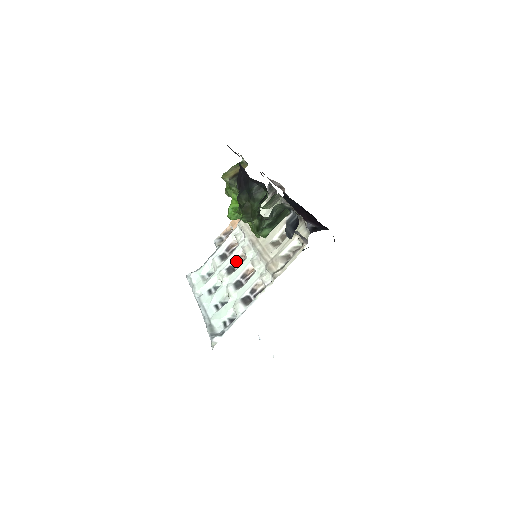
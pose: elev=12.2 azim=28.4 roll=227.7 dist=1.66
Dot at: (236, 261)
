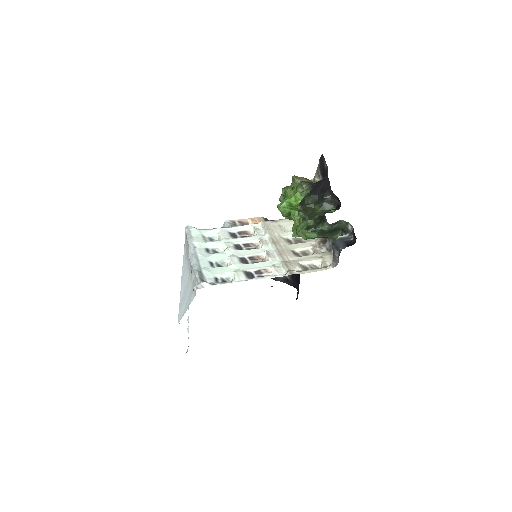
Dot at: (247, 245)
